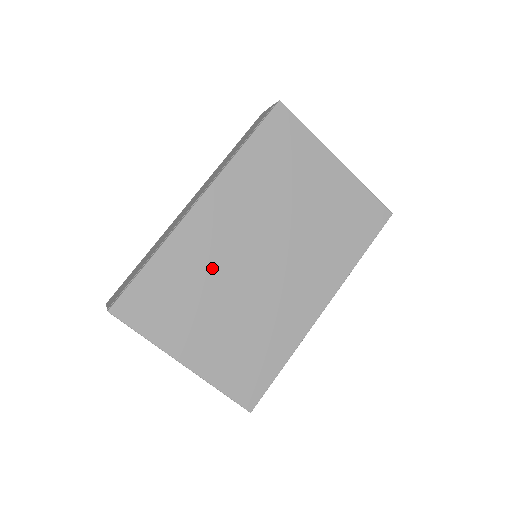
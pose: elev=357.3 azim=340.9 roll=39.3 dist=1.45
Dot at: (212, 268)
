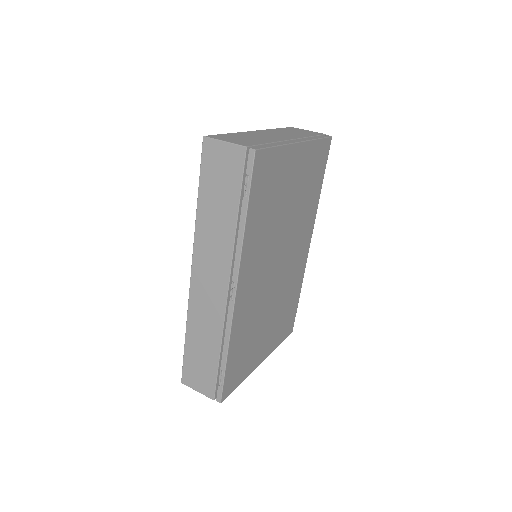
Dot at: (257, 311)
